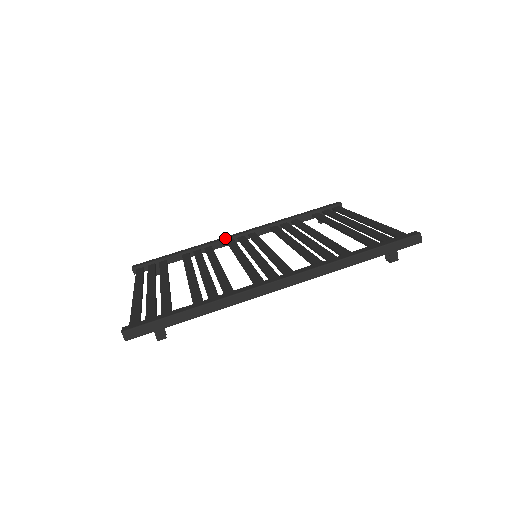
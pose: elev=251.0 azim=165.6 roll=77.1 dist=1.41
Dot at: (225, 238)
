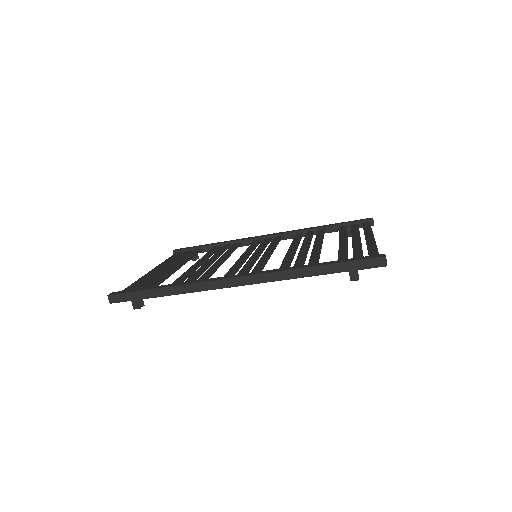
Dot at: (253, 237)
